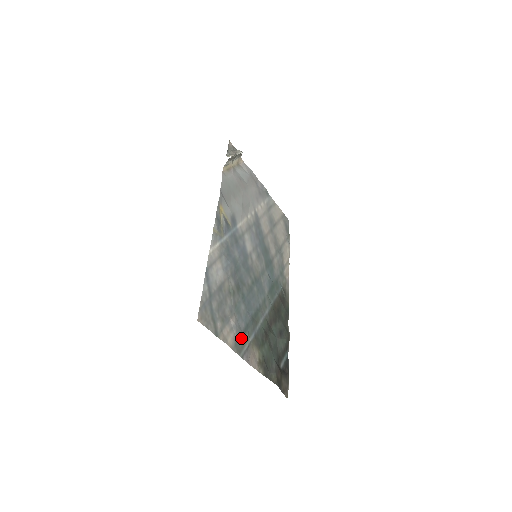
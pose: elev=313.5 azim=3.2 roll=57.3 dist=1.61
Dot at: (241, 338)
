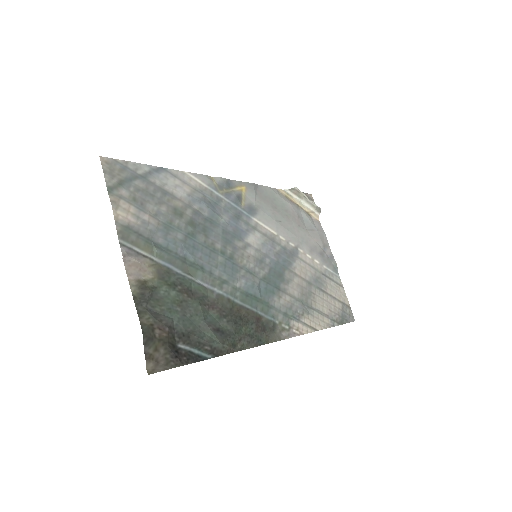
Dot at: (142, 238)
